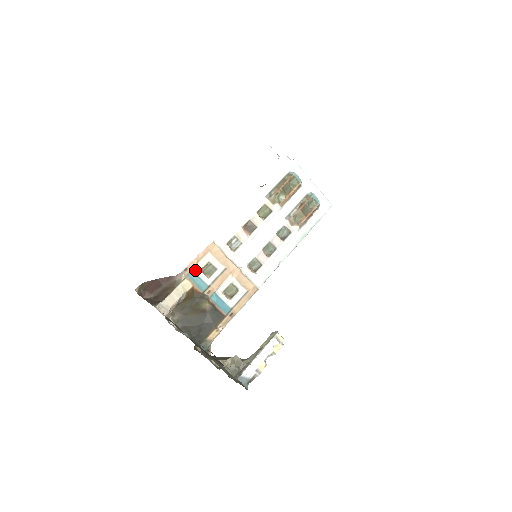
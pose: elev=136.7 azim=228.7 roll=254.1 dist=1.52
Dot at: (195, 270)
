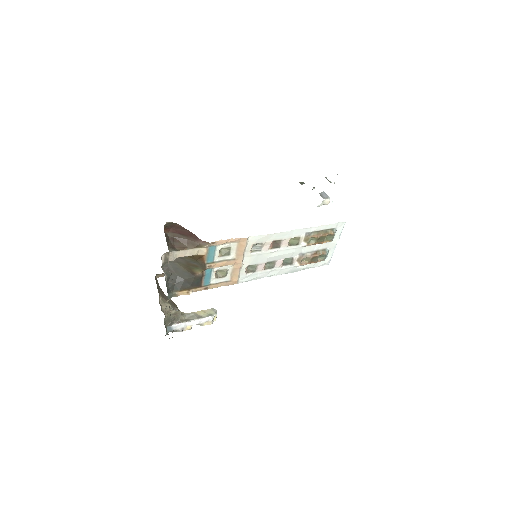
Dot at: (217, 246)
